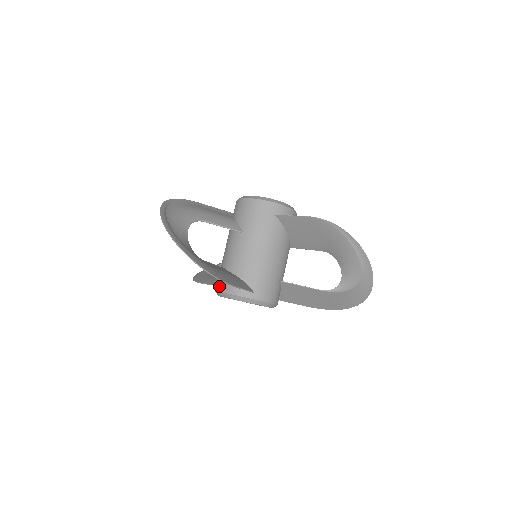
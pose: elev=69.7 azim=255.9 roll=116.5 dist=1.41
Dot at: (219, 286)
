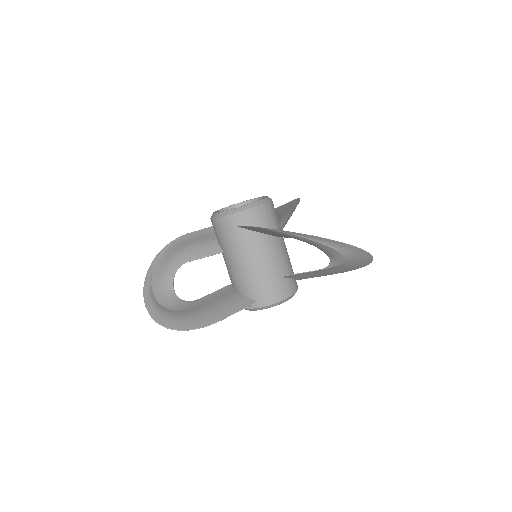
Dot at: occluded
